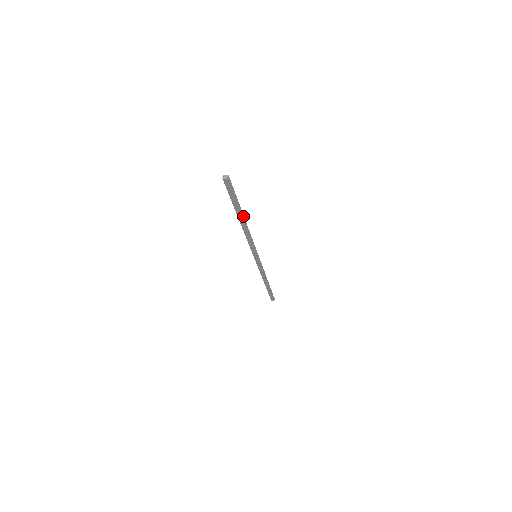
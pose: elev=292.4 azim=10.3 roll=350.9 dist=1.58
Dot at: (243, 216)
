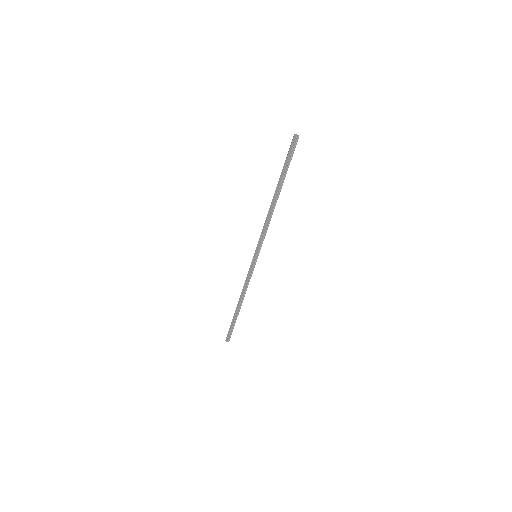
Dot at: (279, 193)
